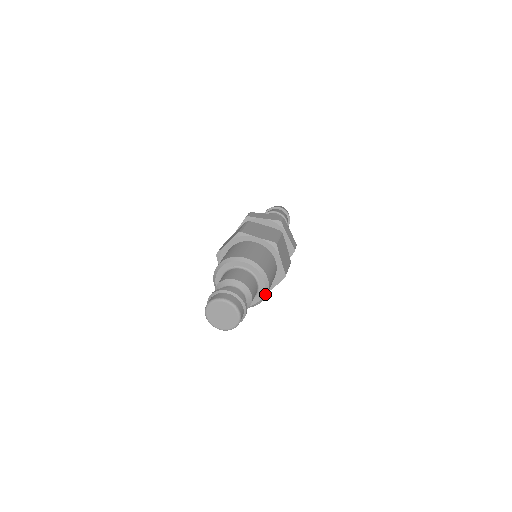
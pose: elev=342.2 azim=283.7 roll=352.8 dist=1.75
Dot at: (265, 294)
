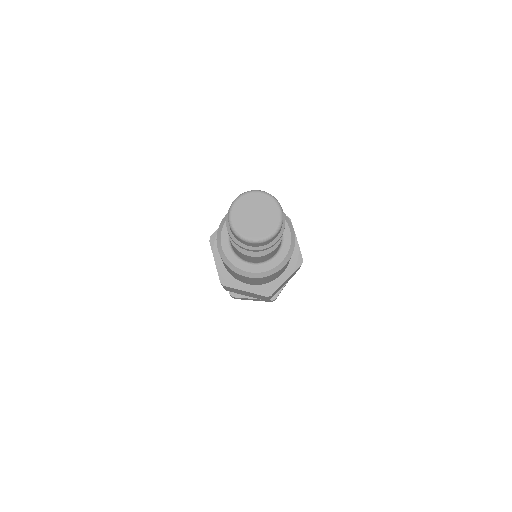
Dot at: (290, 251)
